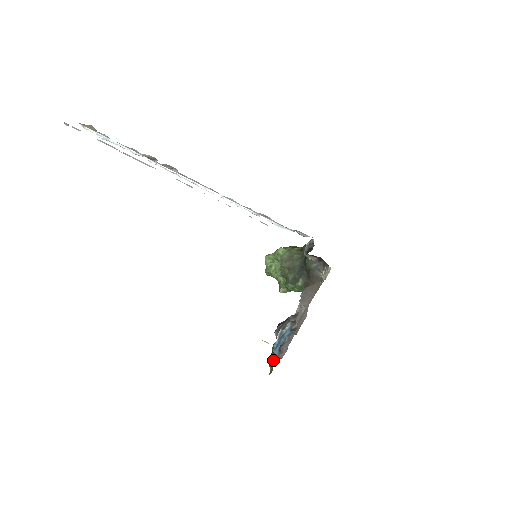
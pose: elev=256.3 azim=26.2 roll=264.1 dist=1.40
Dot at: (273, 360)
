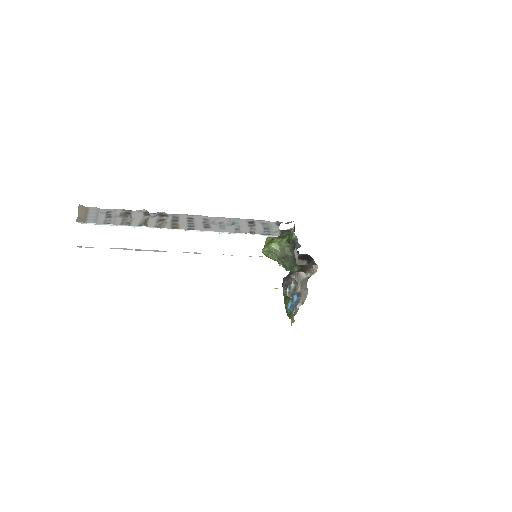
Dot at: (289, 312)
